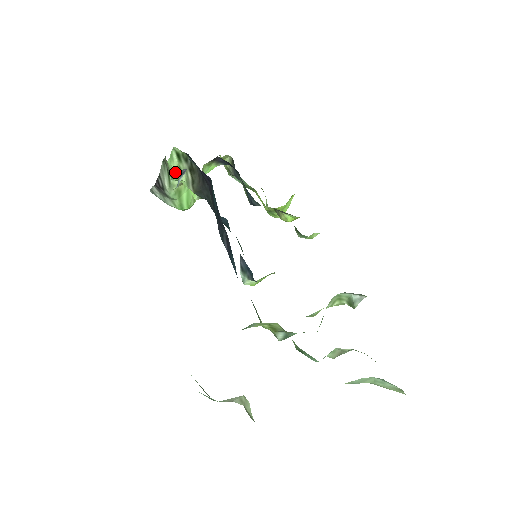
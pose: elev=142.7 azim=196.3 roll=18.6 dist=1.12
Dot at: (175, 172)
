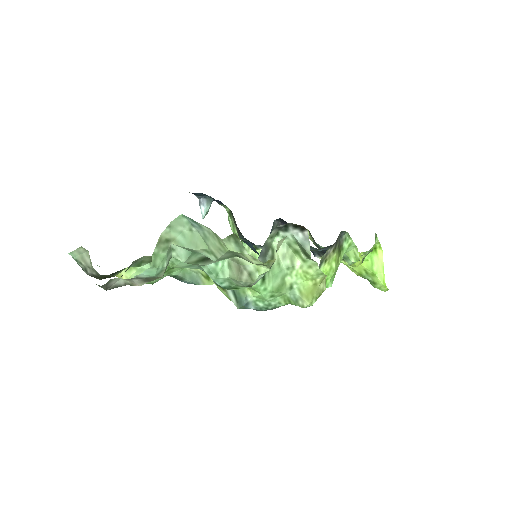
Dot at: (232, 229)
